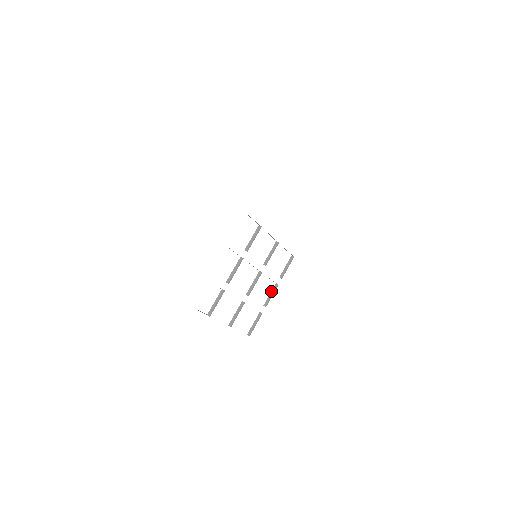
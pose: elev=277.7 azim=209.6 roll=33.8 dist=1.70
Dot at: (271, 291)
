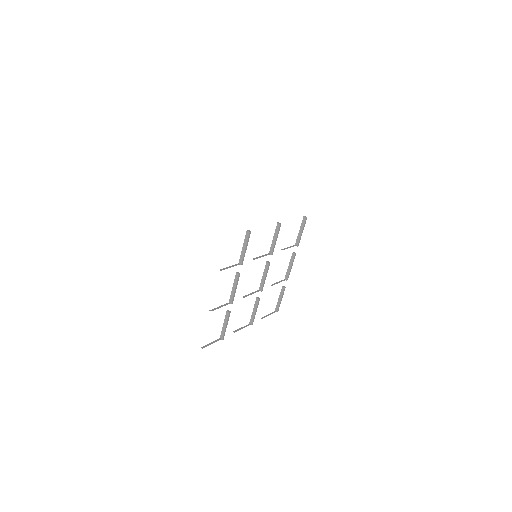
Dot at: (289, 262)
